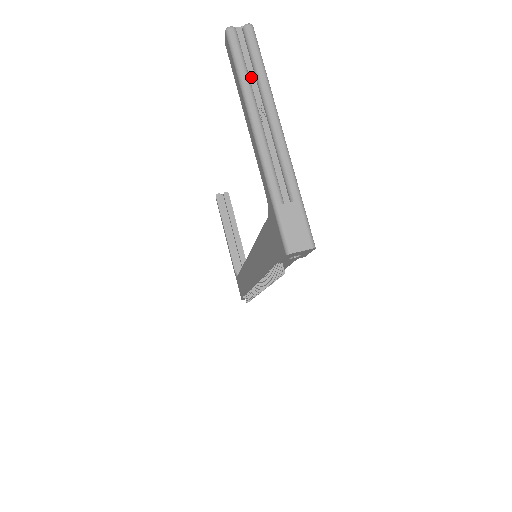
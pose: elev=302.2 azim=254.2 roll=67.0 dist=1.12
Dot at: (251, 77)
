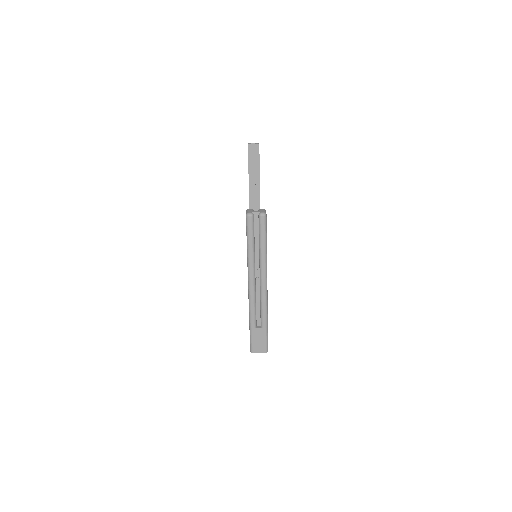
Dot at: (256, 248)
